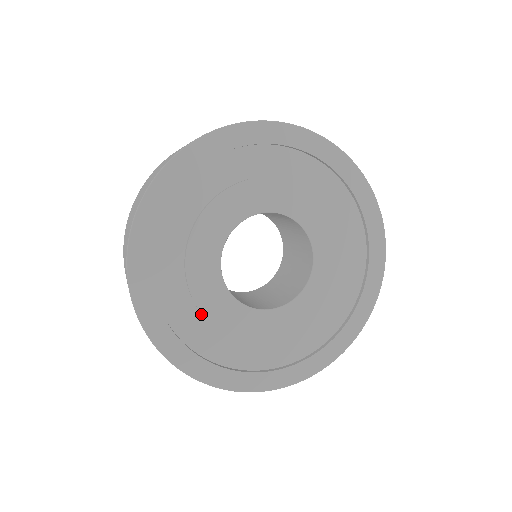
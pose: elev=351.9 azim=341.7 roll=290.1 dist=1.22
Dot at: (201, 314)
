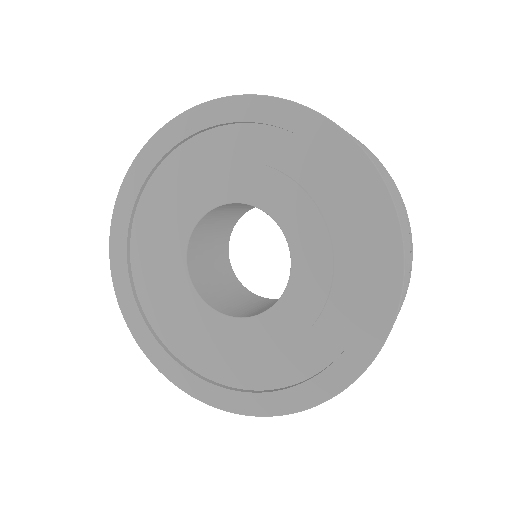
Dot at: (164, 293)
